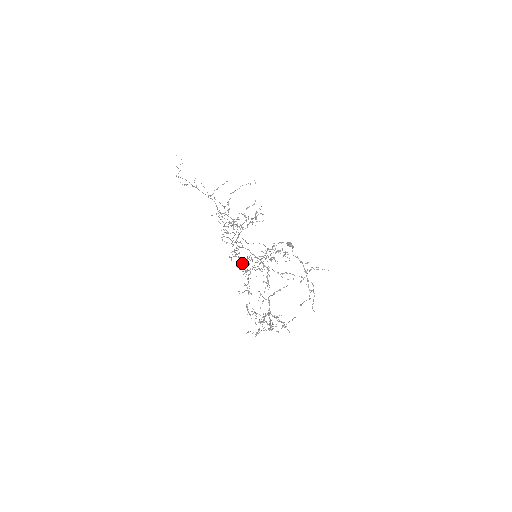
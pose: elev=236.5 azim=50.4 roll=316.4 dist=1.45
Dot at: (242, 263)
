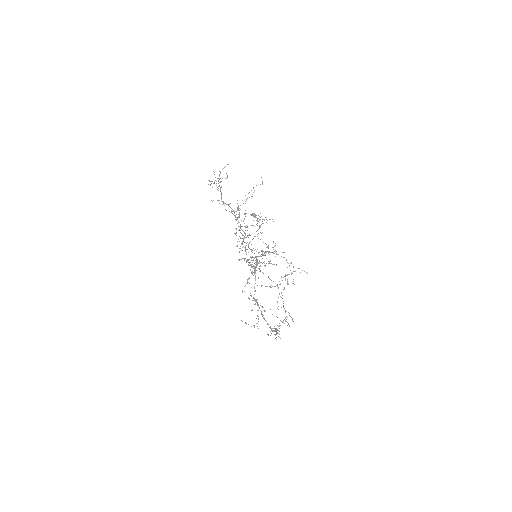
Dot at: occluded
